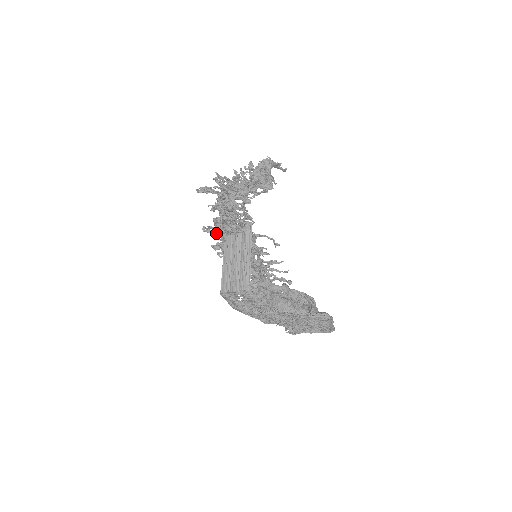
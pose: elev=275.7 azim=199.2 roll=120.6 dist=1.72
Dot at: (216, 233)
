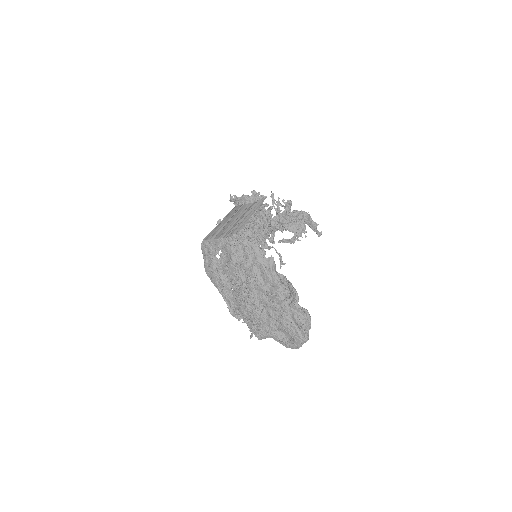
Dot at: occluded
